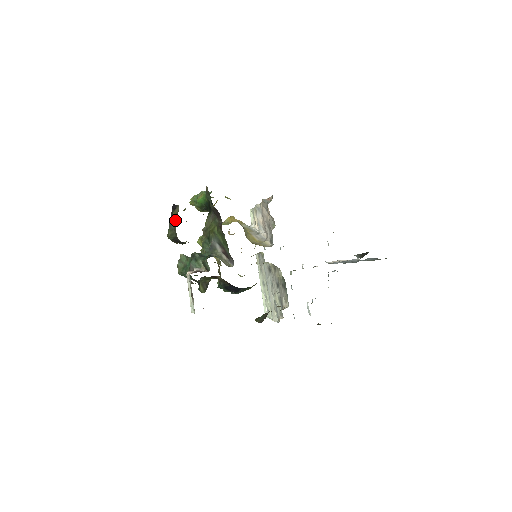
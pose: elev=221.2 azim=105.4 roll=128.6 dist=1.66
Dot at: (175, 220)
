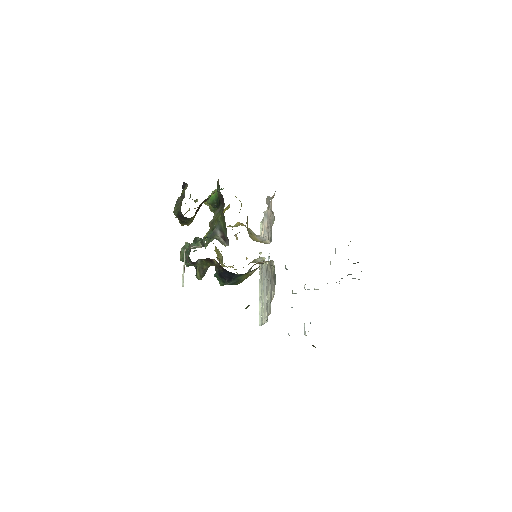
Dot at: (182, 197)
